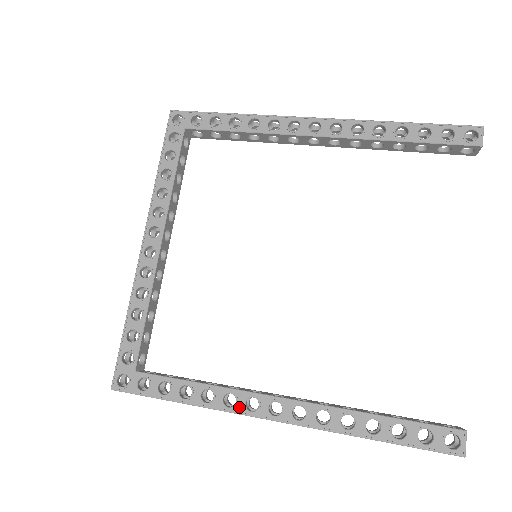
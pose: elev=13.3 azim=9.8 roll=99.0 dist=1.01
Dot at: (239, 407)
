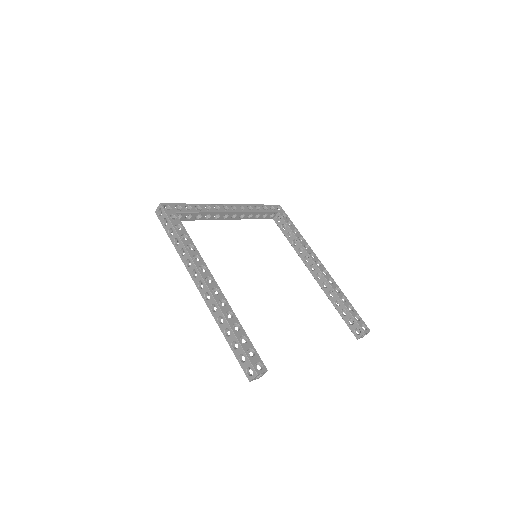
Dot at: (197, 263)
